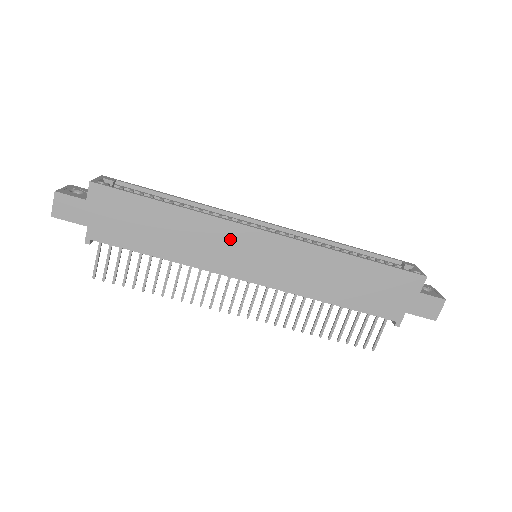
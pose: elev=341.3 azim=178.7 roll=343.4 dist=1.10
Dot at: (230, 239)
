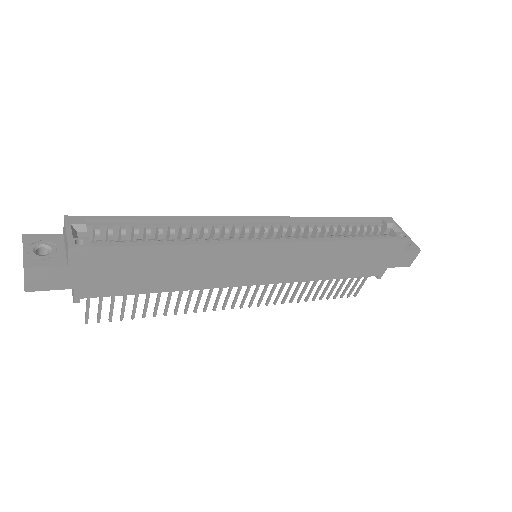
Dot at: (237, 258)
